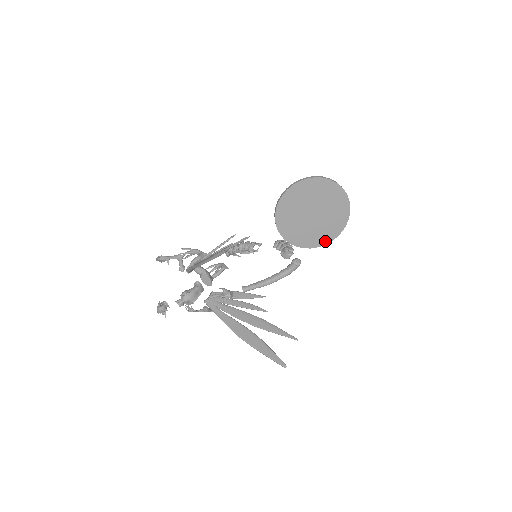
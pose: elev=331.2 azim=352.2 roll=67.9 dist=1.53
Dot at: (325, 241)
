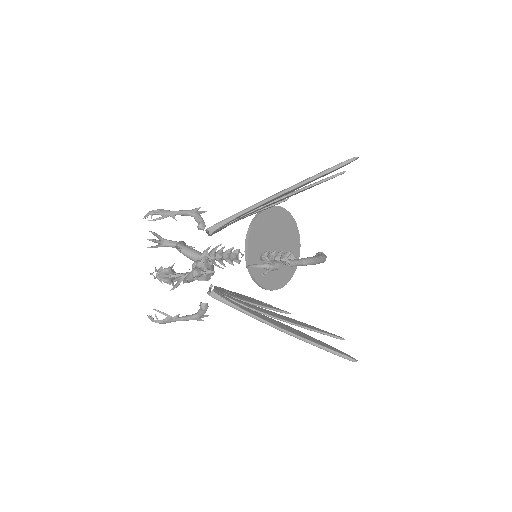
Dot at: (278, 285)
